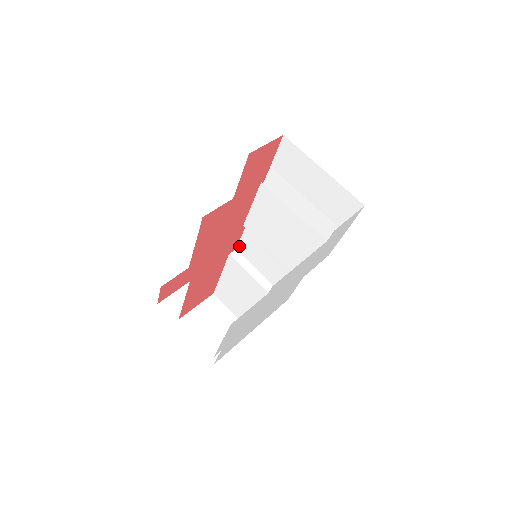
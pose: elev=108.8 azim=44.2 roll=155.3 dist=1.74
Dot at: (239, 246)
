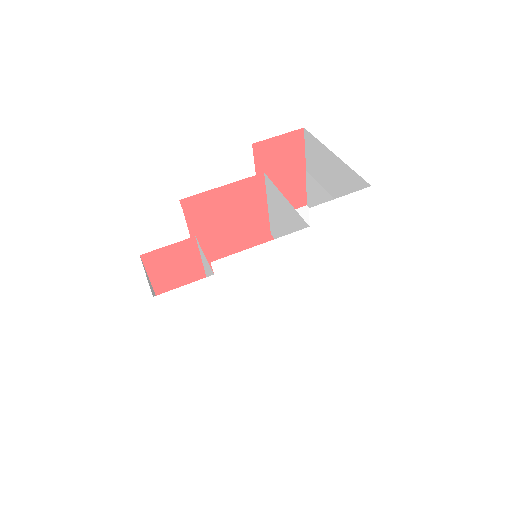
Dot at: occluded
